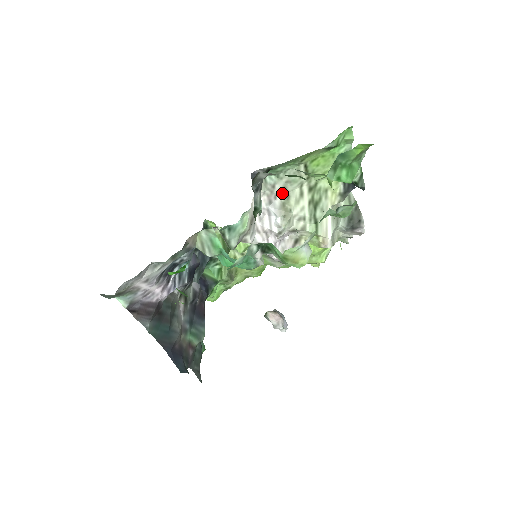
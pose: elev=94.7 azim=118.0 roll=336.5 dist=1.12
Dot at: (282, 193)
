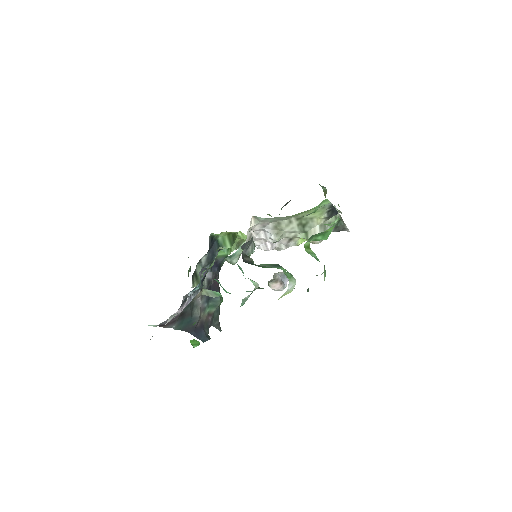
Dot at: (273, 221)
